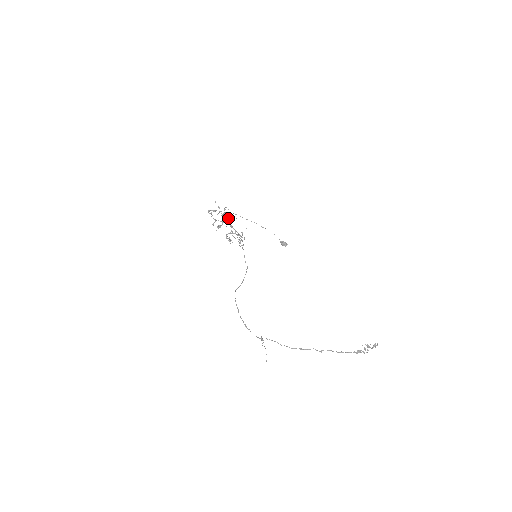
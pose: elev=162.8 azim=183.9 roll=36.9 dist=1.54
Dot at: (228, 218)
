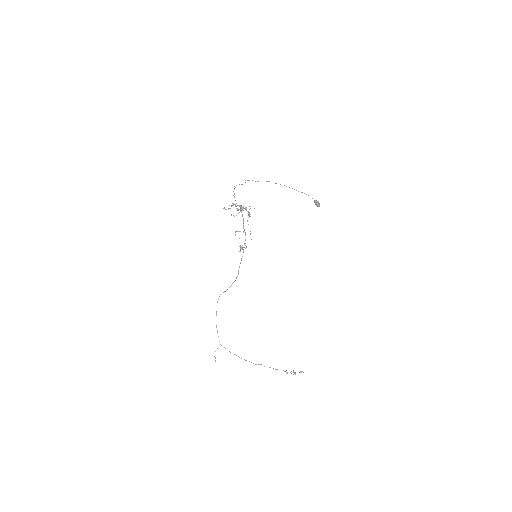
Dot at: (246, 208)
